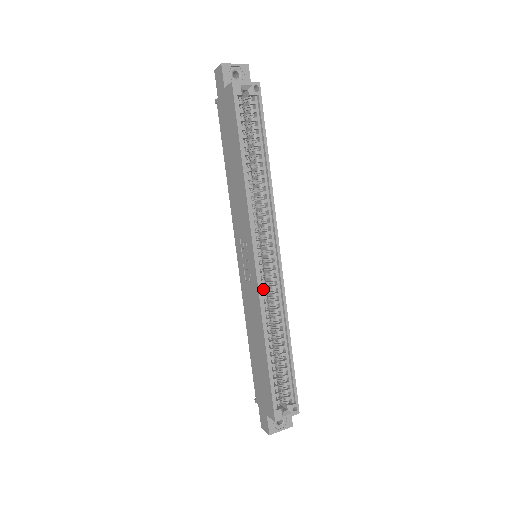
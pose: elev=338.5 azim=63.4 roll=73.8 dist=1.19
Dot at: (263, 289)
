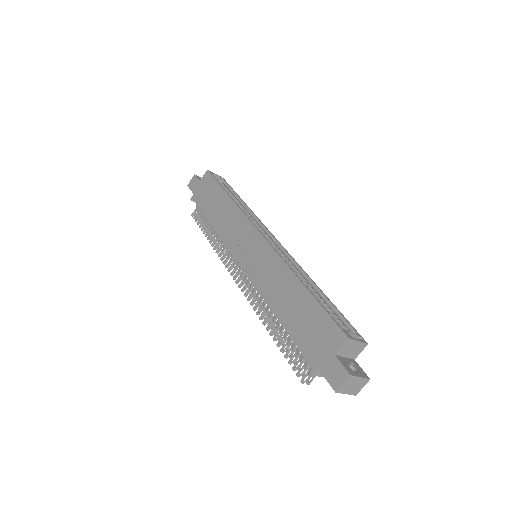
Dot at: occluded
